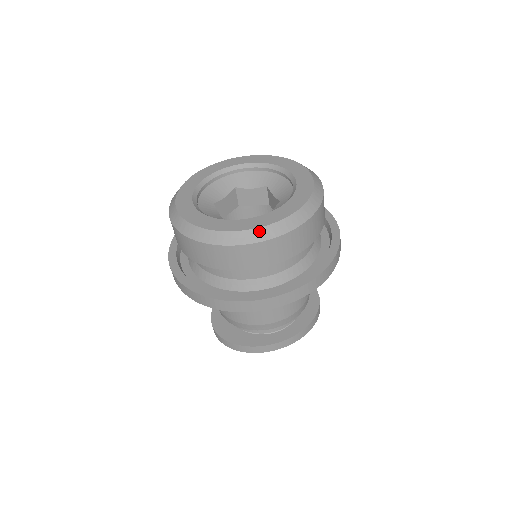
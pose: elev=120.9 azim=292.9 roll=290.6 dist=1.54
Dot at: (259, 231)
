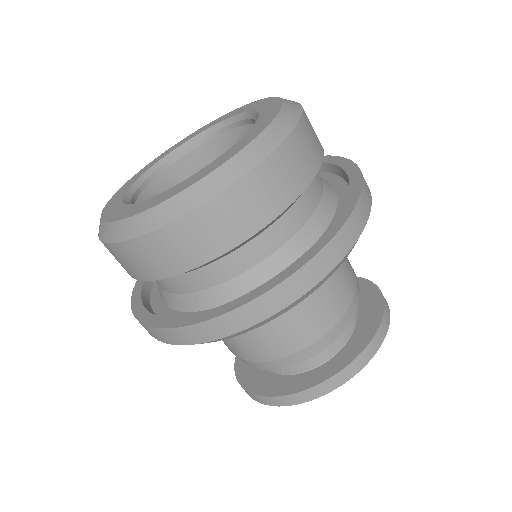
Dot at: (185, 195)
